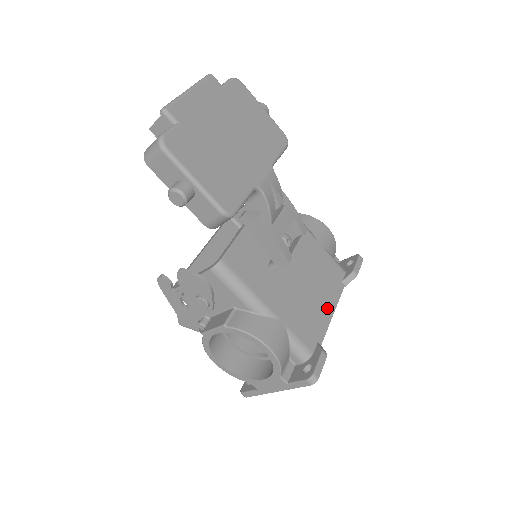
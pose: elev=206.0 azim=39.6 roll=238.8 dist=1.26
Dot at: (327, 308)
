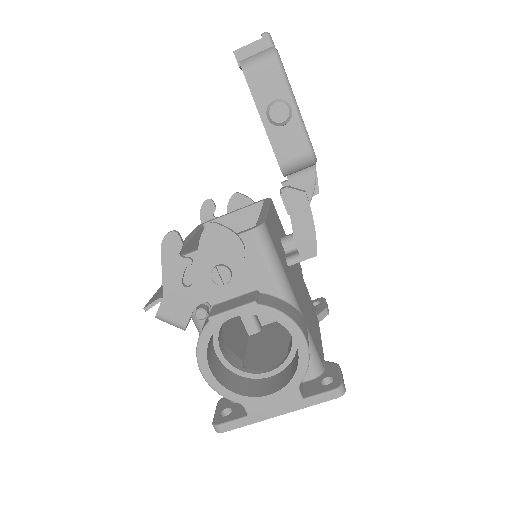
Dot at: (318, 332)
